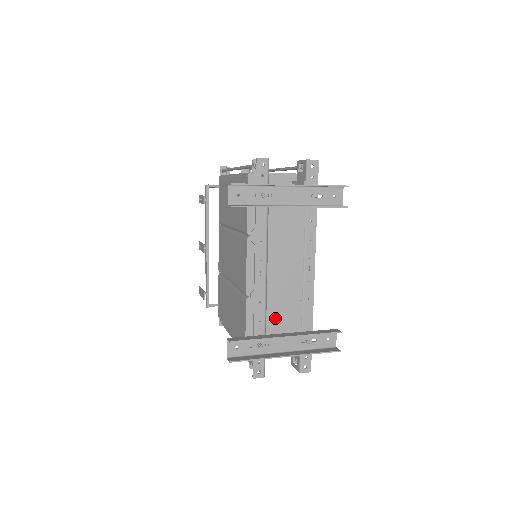
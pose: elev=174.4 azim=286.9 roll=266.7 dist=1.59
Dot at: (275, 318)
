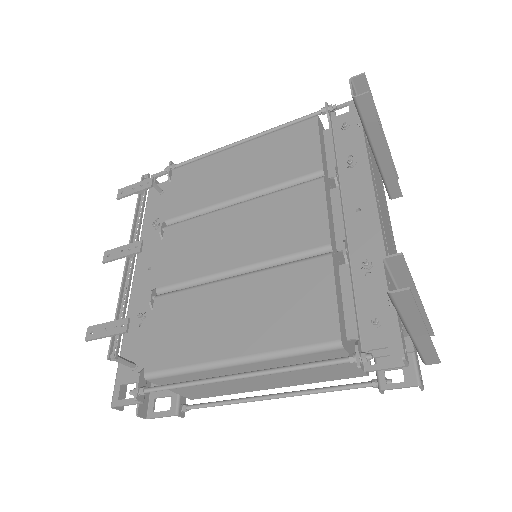
Dot at: occluded
